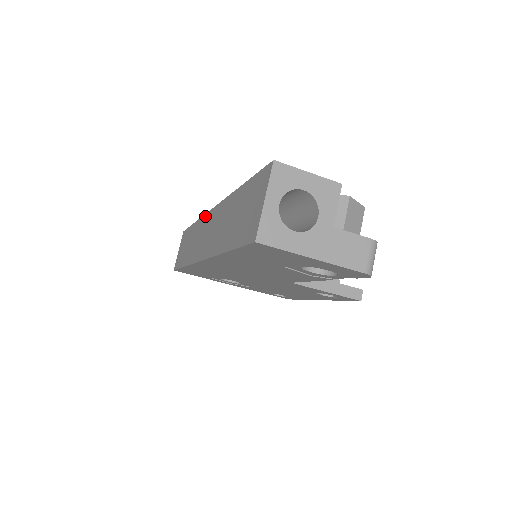
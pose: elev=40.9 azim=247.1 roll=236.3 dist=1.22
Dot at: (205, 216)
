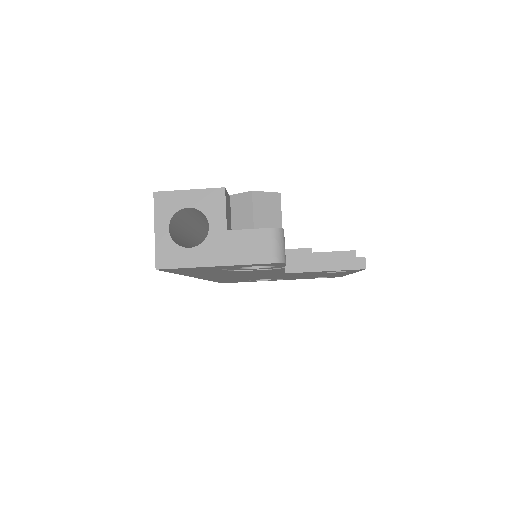
Dot at: occluded
